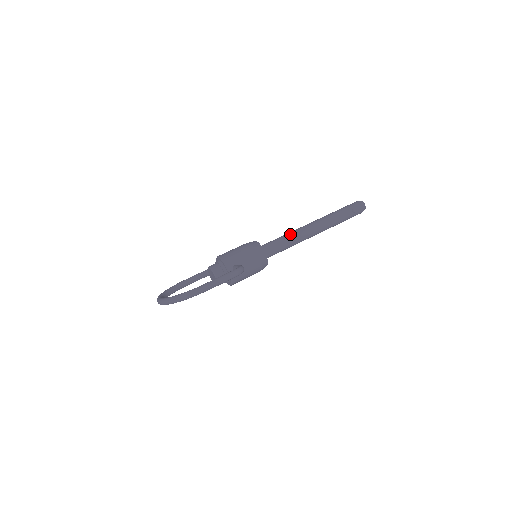
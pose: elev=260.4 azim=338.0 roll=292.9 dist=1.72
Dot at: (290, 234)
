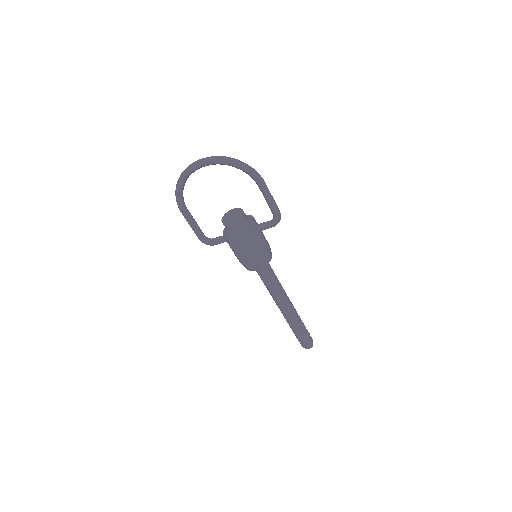
Dot at: occluded
